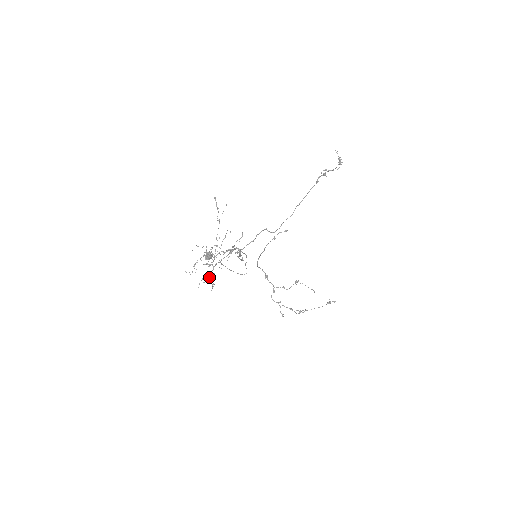
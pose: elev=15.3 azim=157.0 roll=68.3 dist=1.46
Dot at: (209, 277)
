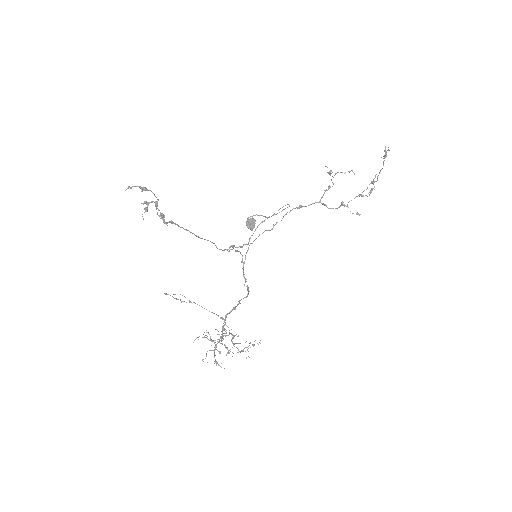
Dot at: (243, 350)
